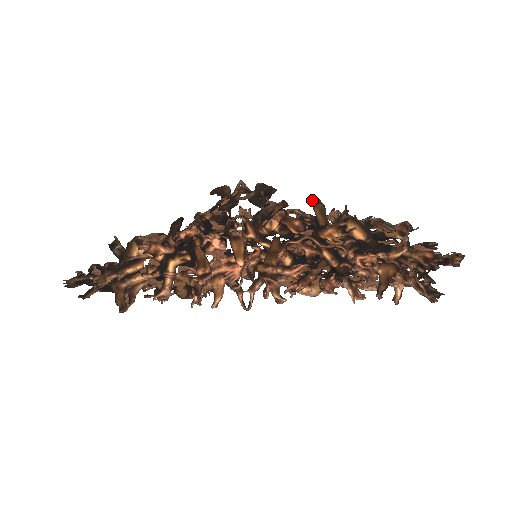
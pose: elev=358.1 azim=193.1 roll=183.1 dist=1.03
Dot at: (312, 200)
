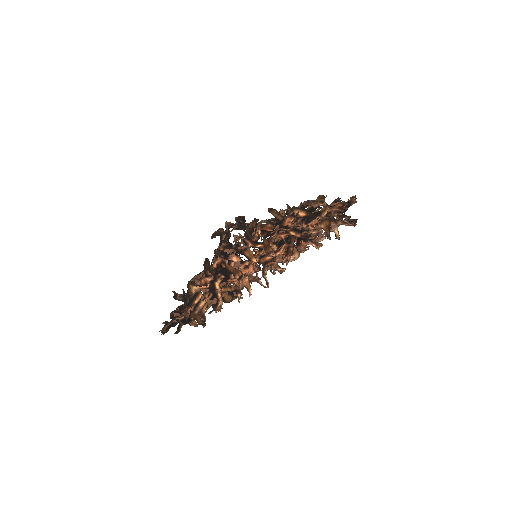
Dot at: (269, 210)
